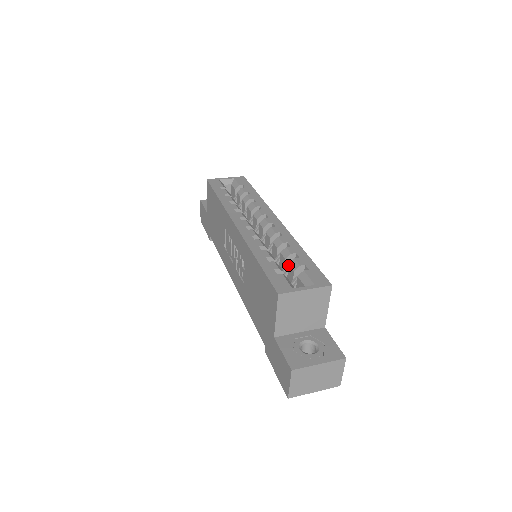
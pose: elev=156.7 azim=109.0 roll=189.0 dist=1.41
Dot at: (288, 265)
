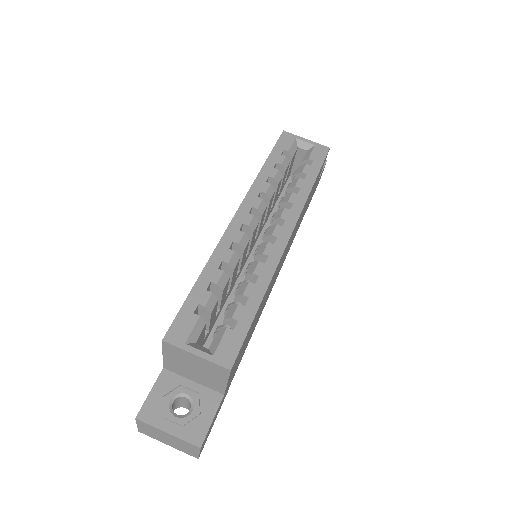
Dot at: (230, 305)
